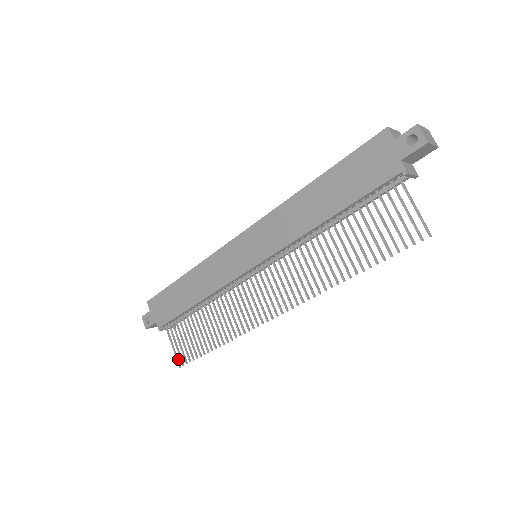
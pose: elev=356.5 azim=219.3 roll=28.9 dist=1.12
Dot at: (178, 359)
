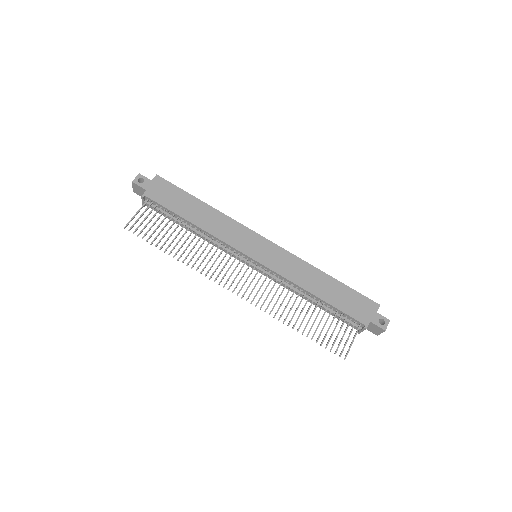
Dot at: occluded
